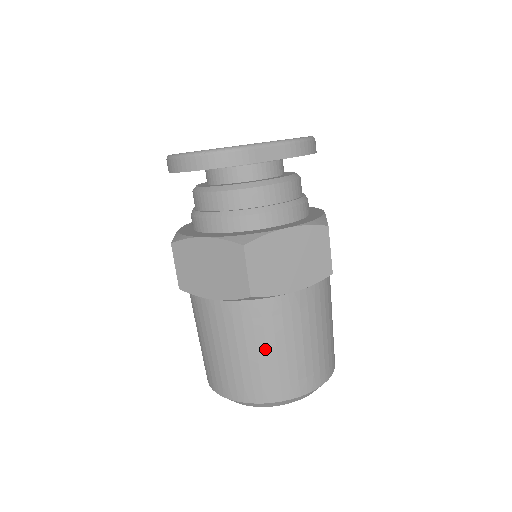
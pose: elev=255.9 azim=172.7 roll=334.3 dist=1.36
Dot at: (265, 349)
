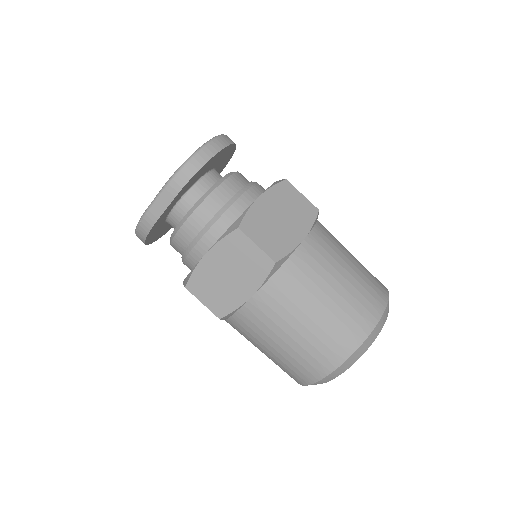
Dot at: (271, 347)
